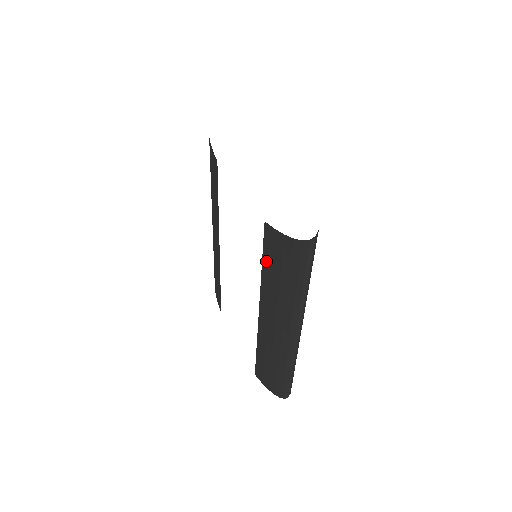
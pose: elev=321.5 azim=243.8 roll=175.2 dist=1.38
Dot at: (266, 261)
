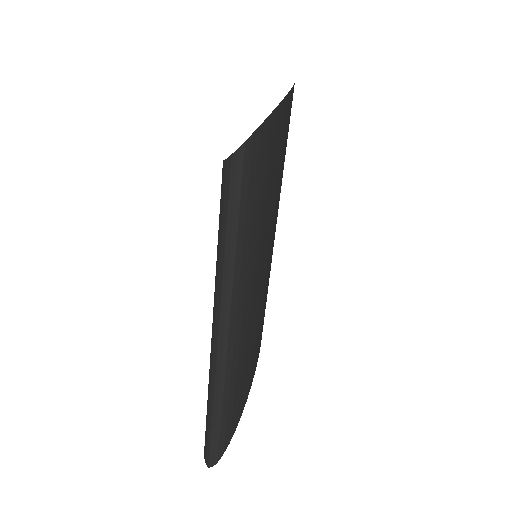
Dot at: occluded
